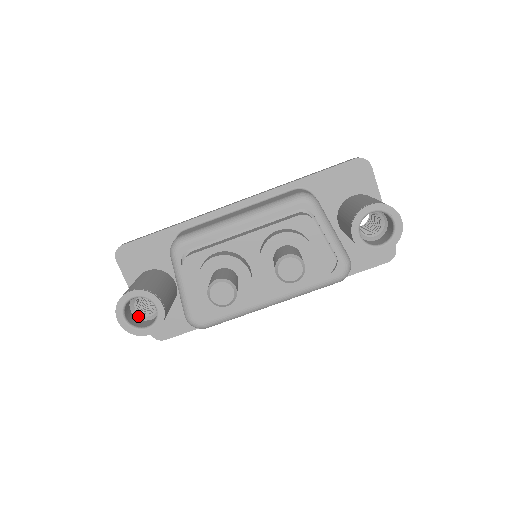
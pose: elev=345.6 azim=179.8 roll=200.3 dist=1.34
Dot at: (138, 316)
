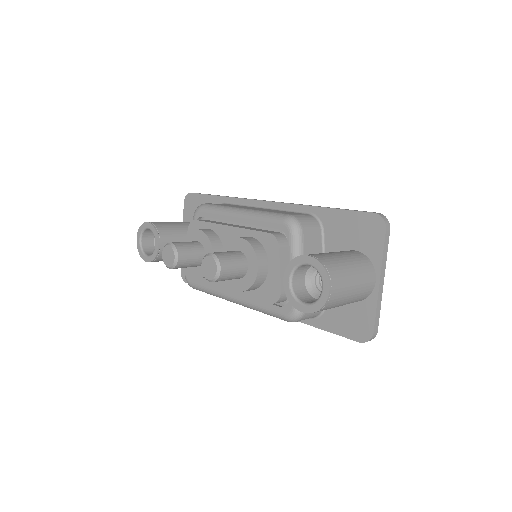
Dot at: occluded
